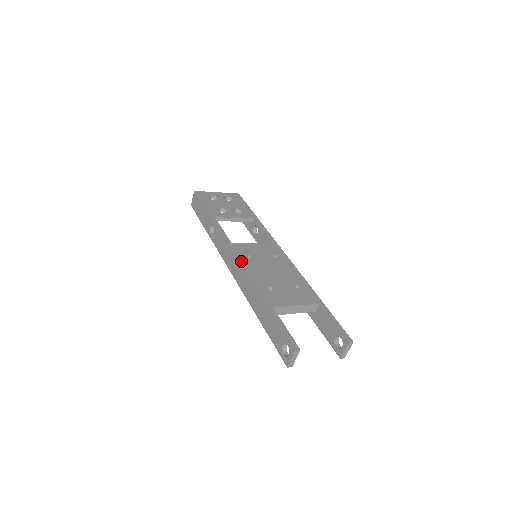
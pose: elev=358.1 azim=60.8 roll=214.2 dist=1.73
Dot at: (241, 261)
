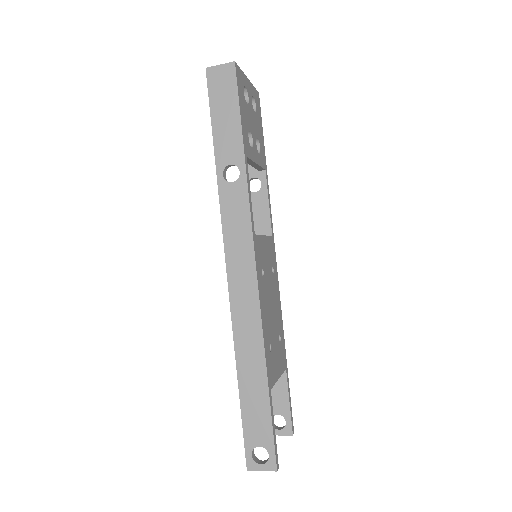
Dot at: (259, 284)
